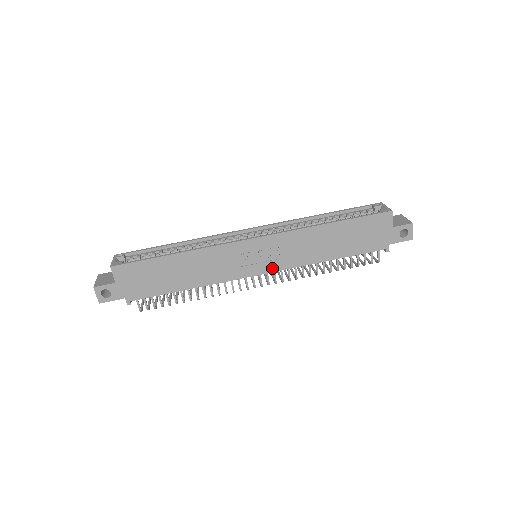
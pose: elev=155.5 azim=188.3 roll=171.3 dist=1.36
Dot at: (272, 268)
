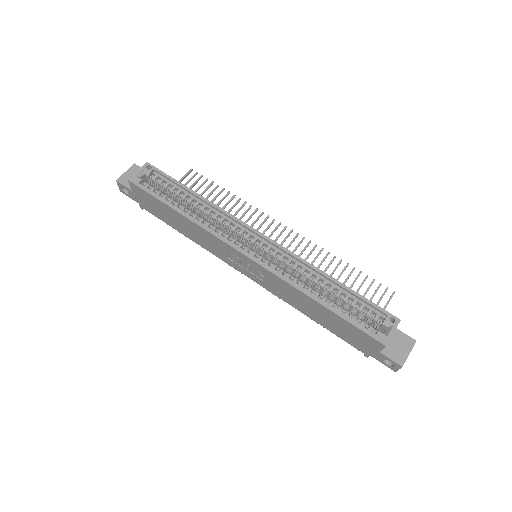
Dot at: (256, 280)
